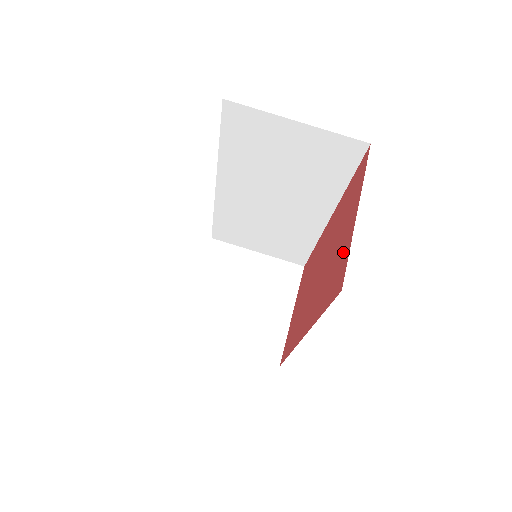
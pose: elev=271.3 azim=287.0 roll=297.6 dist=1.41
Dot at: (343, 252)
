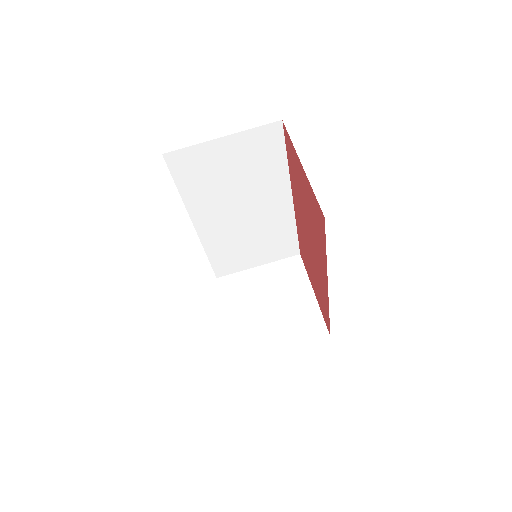
Dot at: (311, 198)
